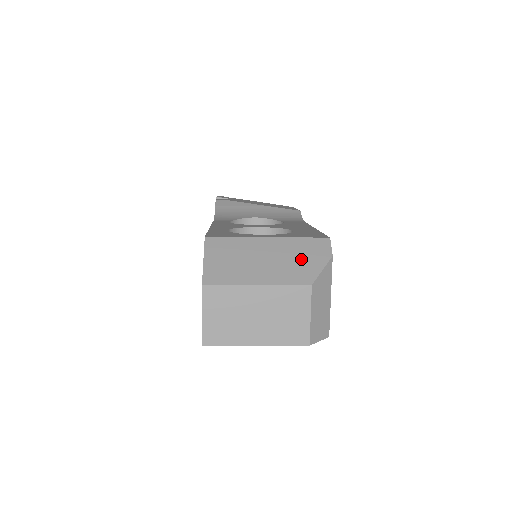
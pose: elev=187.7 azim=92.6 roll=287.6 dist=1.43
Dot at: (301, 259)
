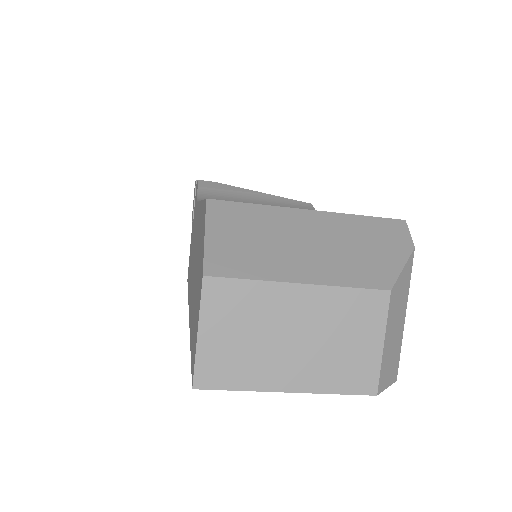
Dot at: (367, 247)
